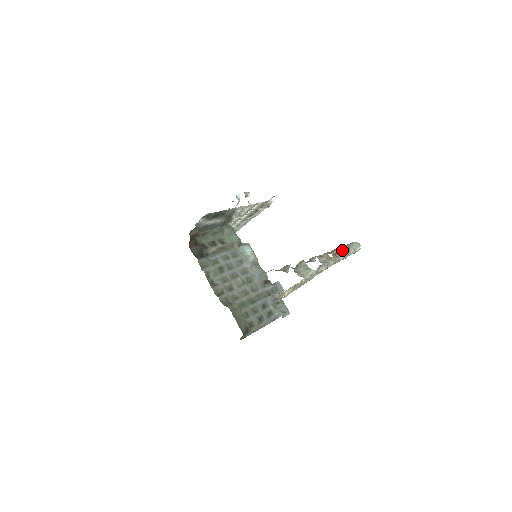
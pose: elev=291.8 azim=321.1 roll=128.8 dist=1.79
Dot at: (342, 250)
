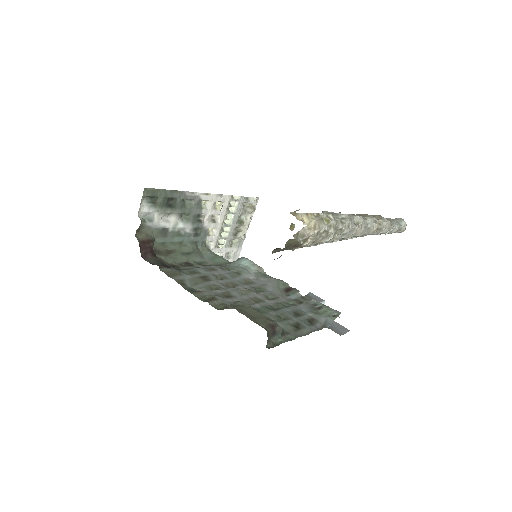
Dot at: (379, 216)
